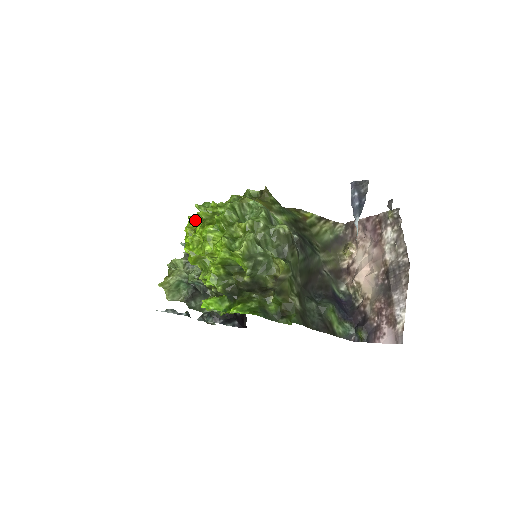
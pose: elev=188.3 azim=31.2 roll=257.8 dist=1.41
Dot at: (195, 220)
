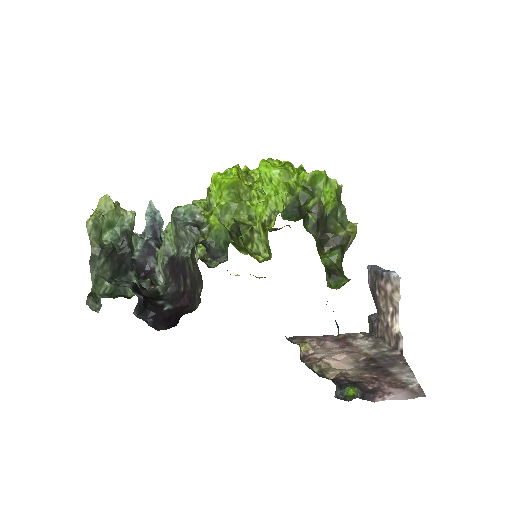
Dot at: occluded
